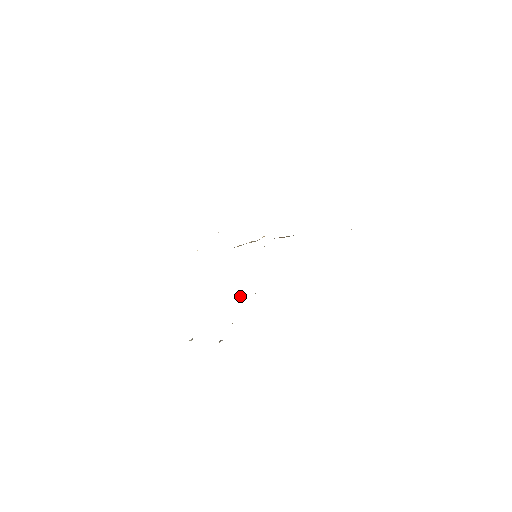
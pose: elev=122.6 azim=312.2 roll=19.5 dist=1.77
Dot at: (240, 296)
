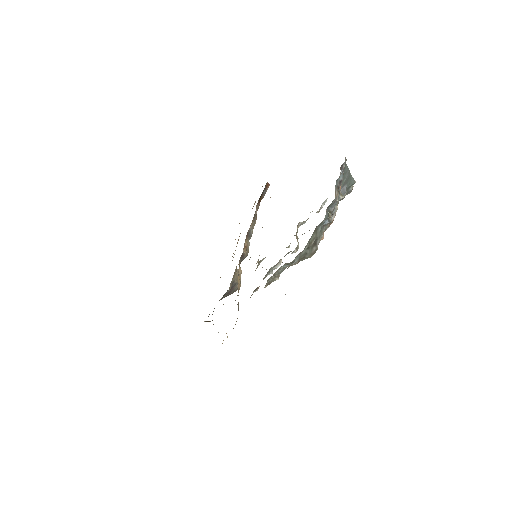
Dot at: (296, 238)
